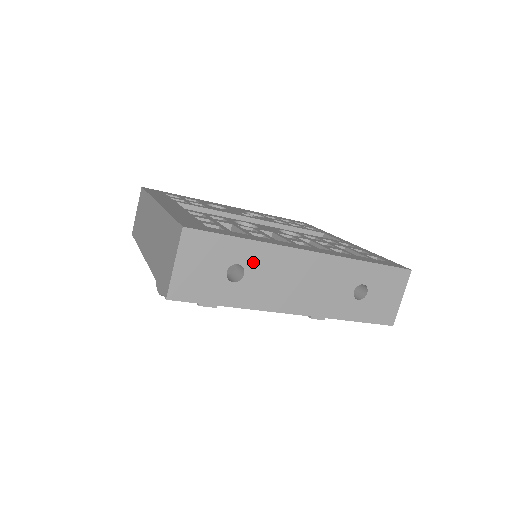
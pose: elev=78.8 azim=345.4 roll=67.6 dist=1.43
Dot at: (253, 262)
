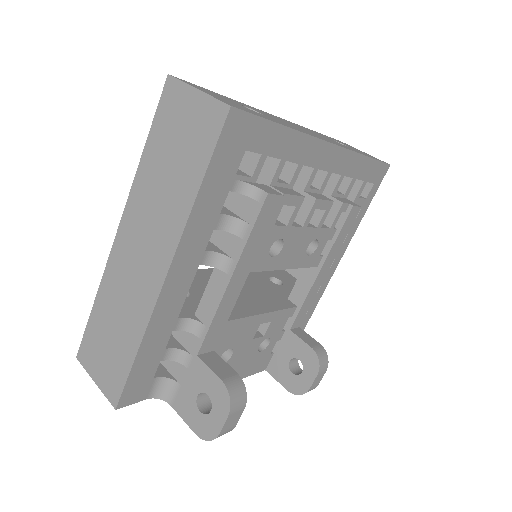
Dot at: (253, 109)
